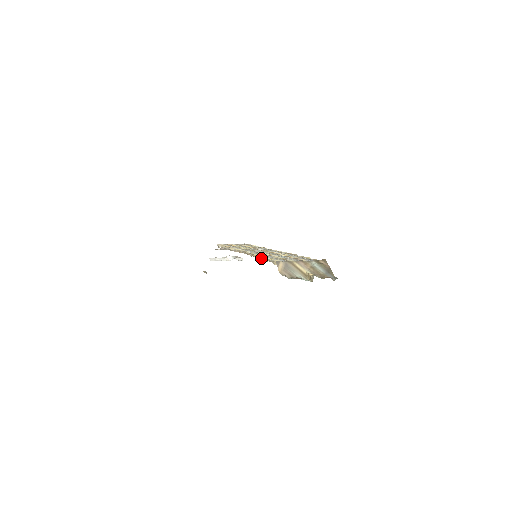
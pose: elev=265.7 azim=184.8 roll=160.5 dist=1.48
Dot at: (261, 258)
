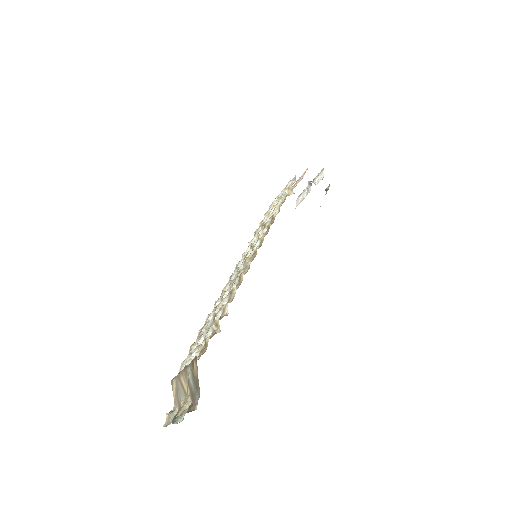
Dot at: occluded
